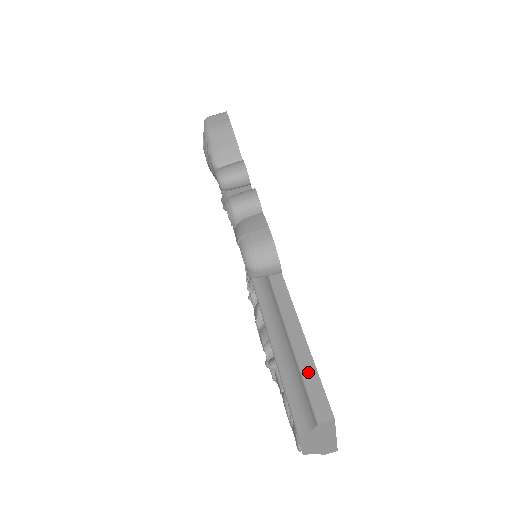
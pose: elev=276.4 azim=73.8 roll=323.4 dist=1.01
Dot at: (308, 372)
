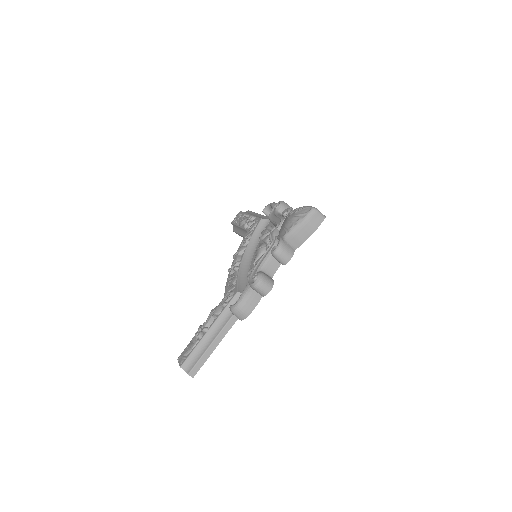
Dot at: (203, 359)
